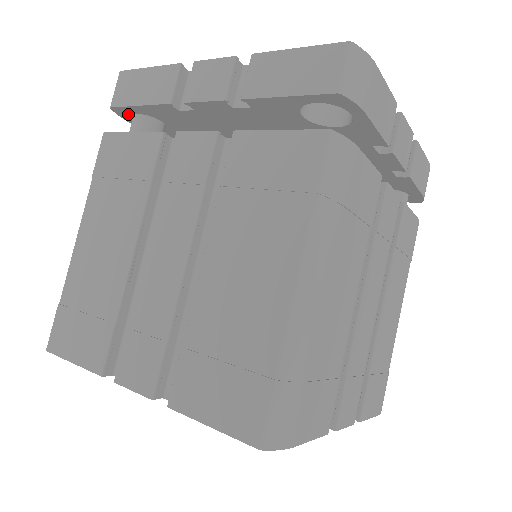
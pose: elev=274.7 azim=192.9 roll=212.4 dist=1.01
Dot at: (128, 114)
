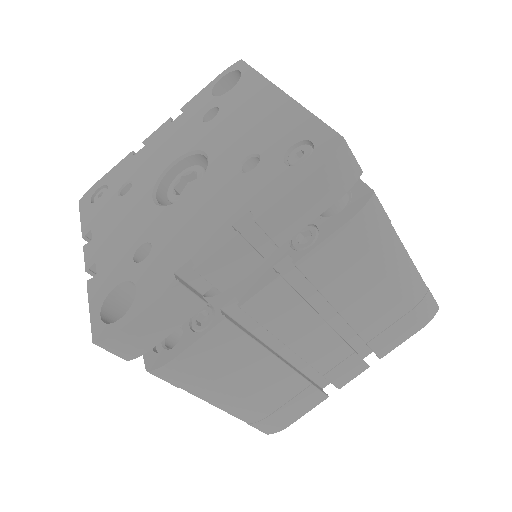
Dot at: occluded
